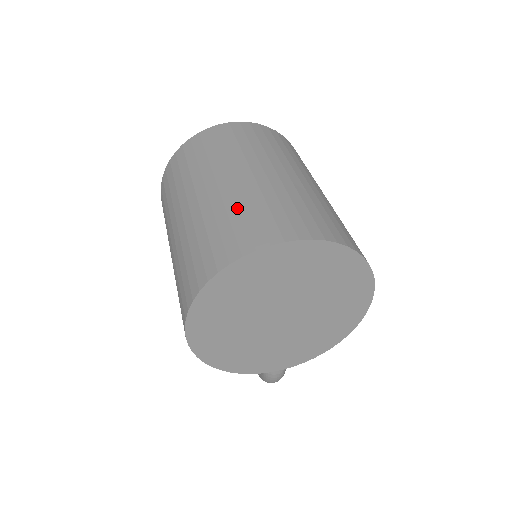
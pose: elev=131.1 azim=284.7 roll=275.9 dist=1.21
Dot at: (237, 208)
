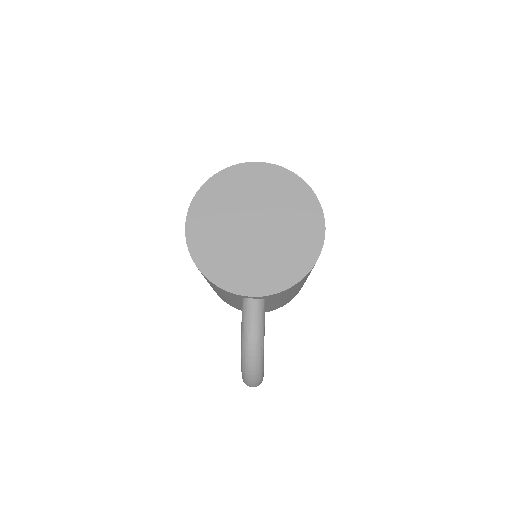
Dot at: occluded
